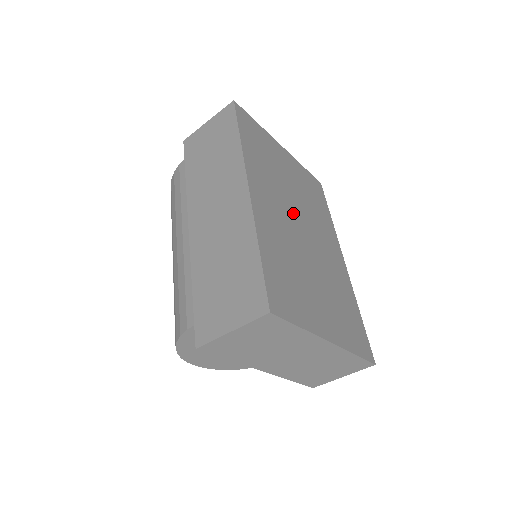
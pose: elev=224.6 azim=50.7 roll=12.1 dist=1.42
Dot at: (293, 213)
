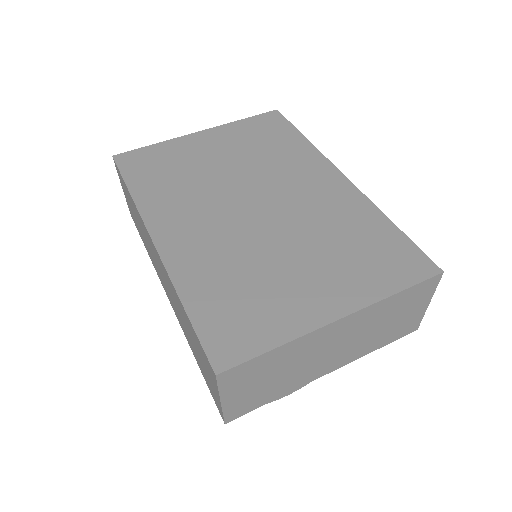
Dot at: (233, 201)
